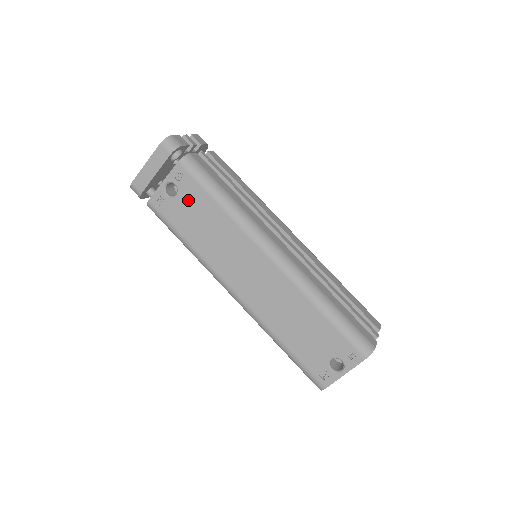
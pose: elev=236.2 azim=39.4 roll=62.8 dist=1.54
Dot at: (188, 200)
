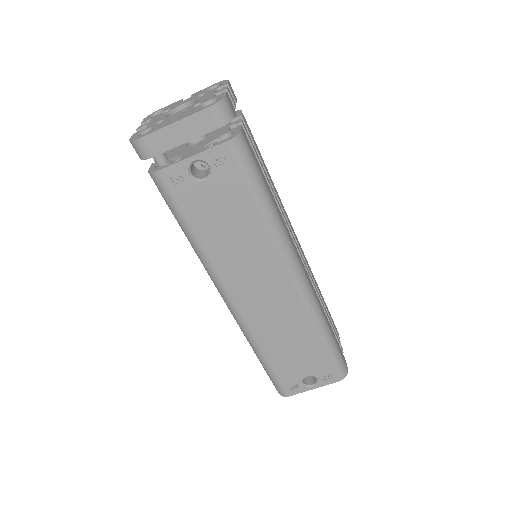
Dot at: (220, 192)
